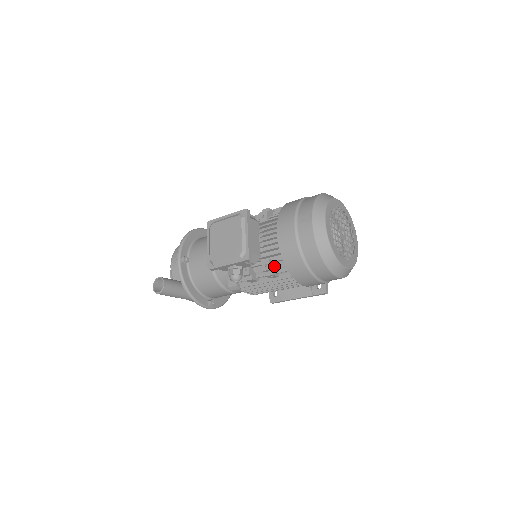
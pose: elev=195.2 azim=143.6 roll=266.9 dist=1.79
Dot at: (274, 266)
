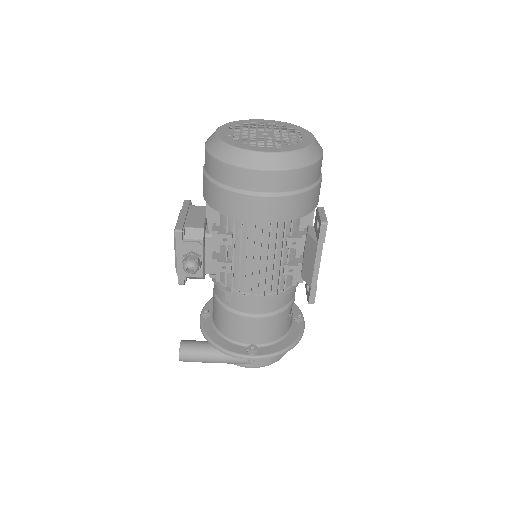
Dot at: (223, 228)
